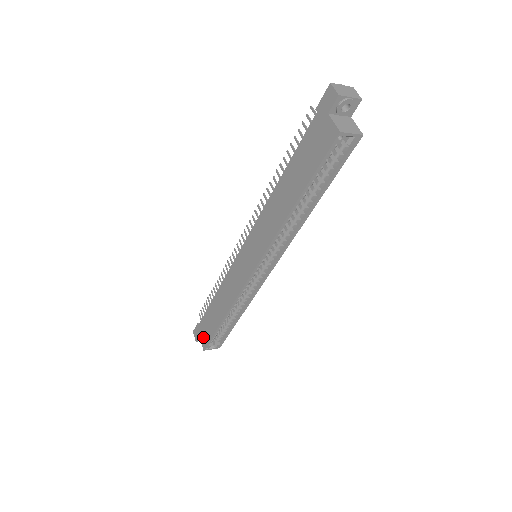
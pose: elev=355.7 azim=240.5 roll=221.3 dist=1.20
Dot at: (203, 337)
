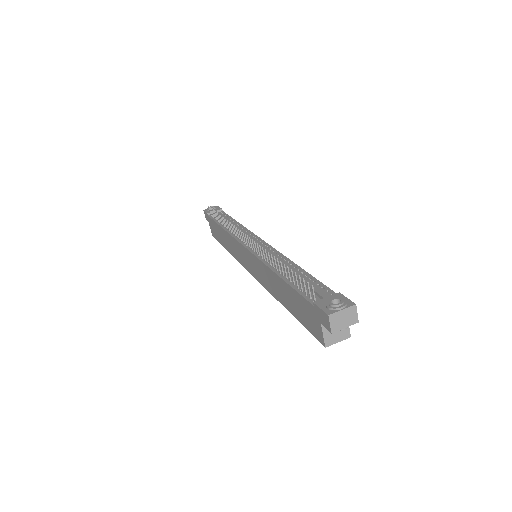
Dot at: (212, 229)
